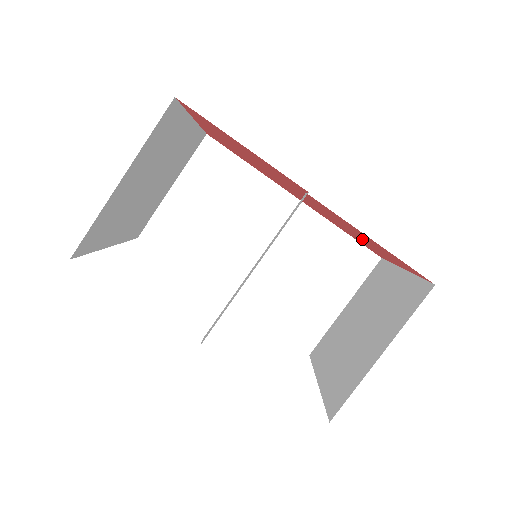
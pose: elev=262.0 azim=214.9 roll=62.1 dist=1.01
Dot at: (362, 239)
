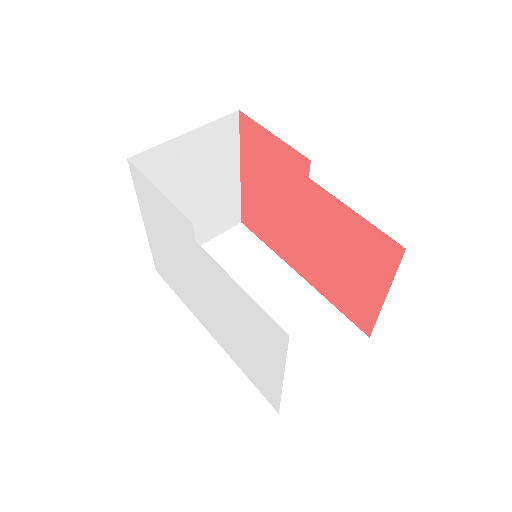
Dot at: (350, 267)
